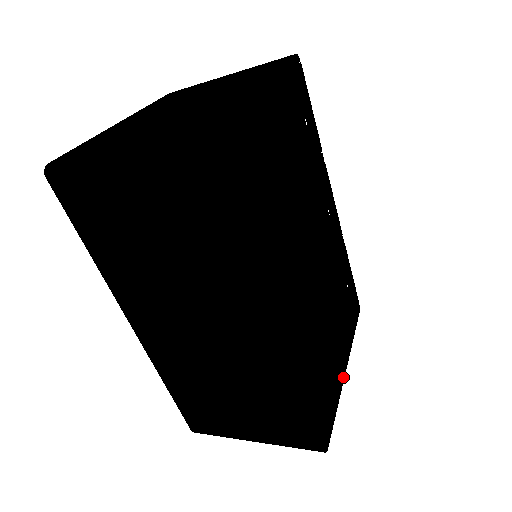
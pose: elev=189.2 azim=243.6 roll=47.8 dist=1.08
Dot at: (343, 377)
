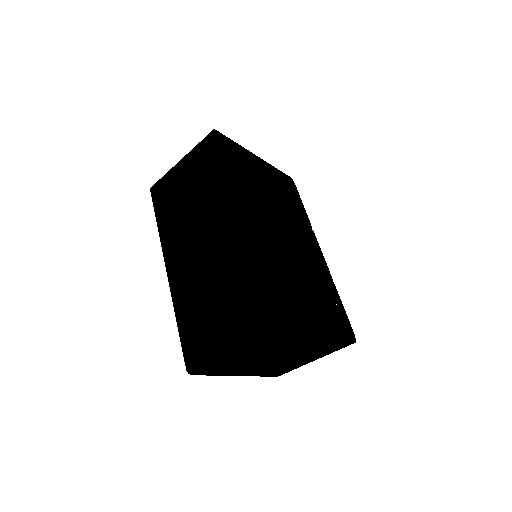
Dot at: (316, 334)
